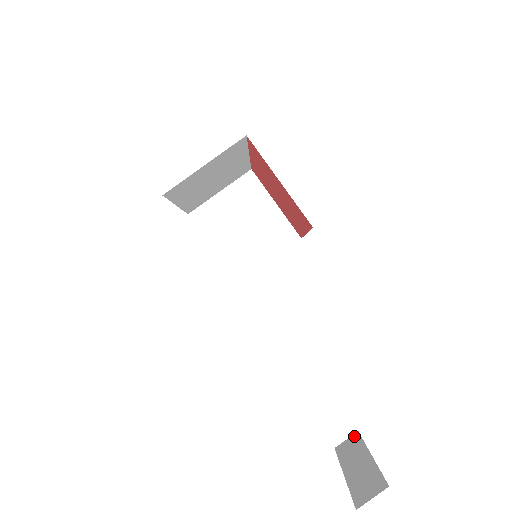
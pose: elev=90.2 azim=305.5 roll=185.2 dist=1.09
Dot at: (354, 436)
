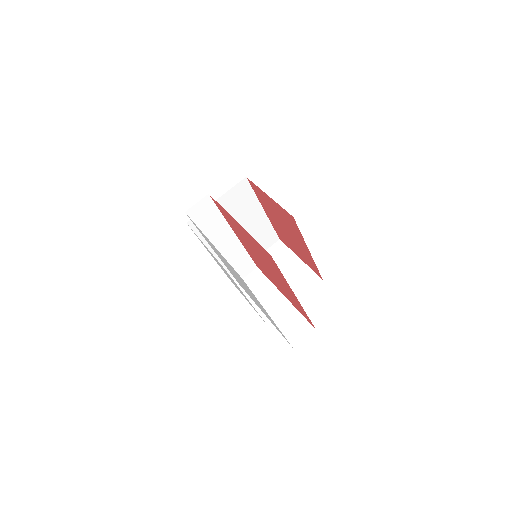
Dot at: (309, 330)
